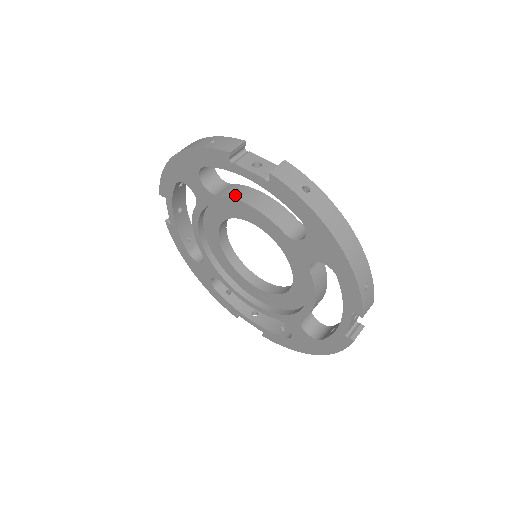
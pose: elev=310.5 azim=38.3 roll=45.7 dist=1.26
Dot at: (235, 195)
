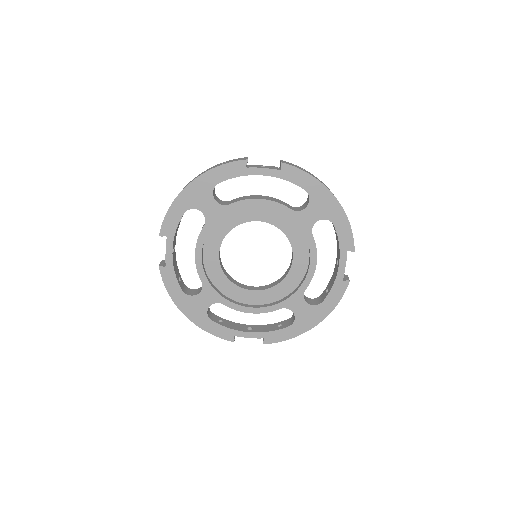
Dot at: (245, 199)
